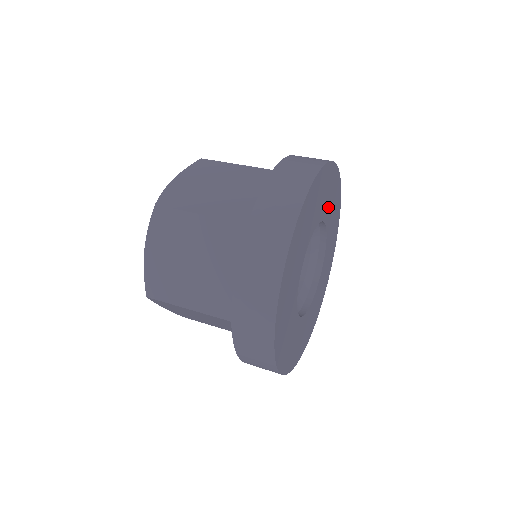
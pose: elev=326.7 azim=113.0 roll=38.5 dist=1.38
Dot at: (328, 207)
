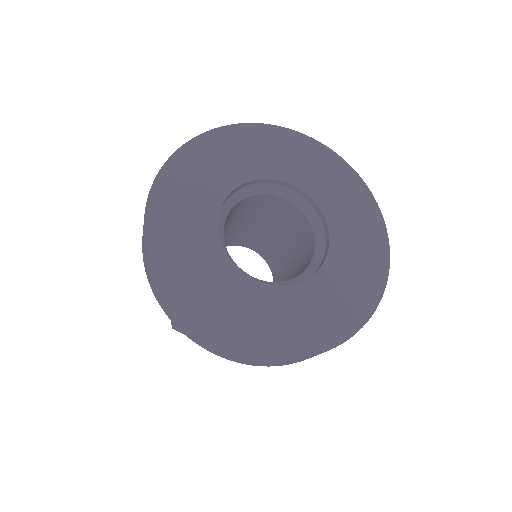
Dot at: (340, 214)
